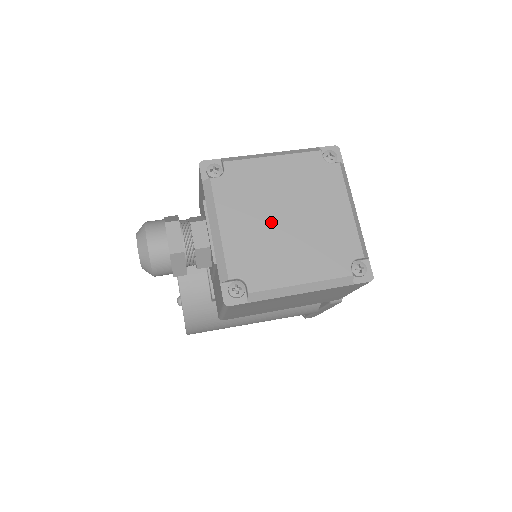
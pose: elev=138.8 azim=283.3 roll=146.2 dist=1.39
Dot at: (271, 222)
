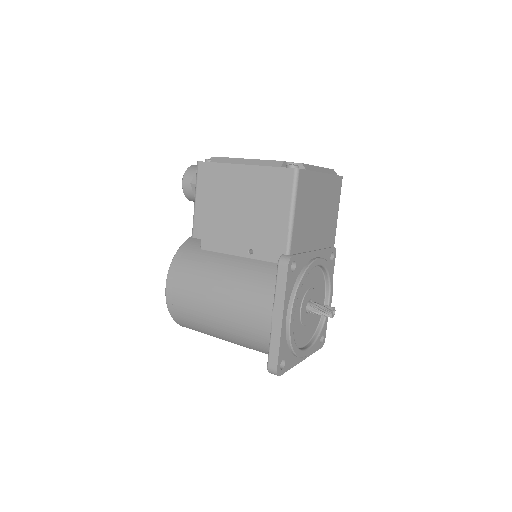
Dot at: occluded
